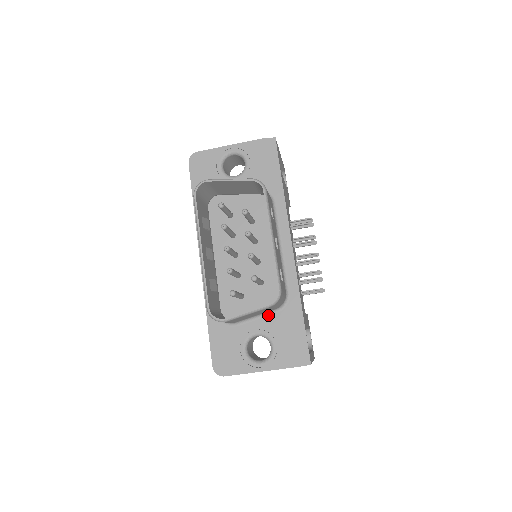
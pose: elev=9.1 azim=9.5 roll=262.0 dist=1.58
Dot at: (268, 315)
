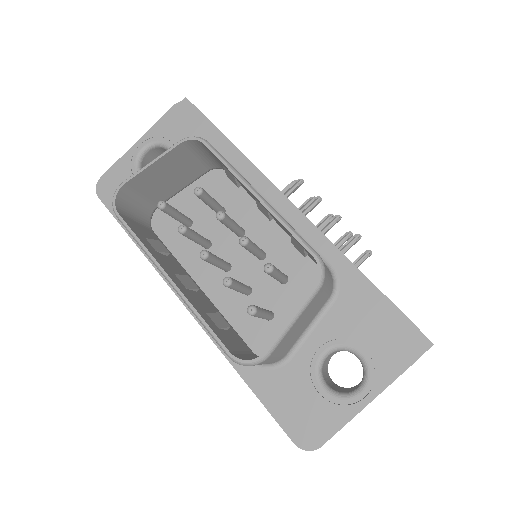
Dot at: (323, 315)
